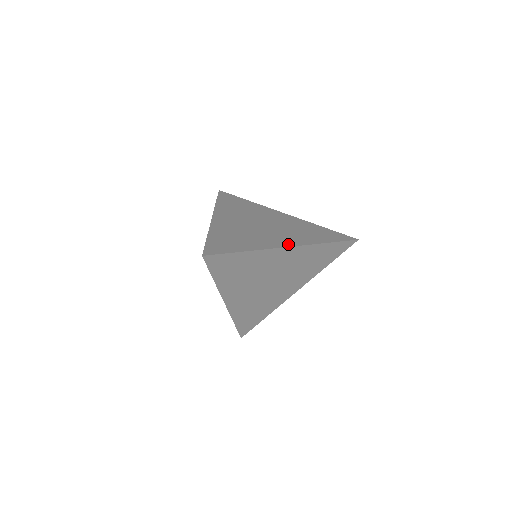
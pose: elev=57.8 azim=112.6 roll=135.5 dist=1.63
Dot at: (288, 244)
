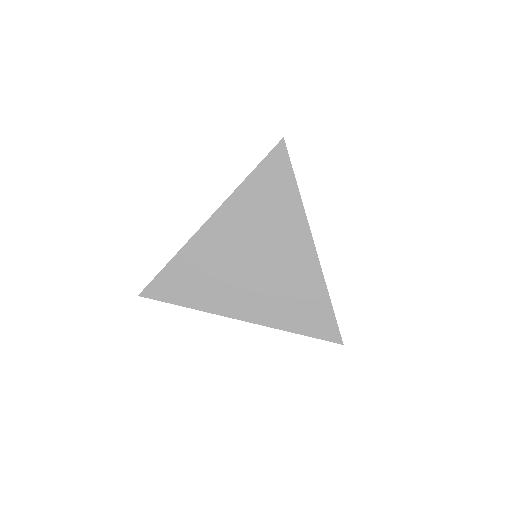
Dot at: (313, 246)
